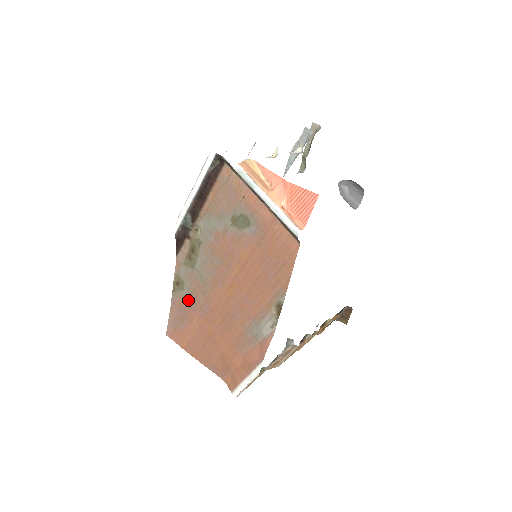
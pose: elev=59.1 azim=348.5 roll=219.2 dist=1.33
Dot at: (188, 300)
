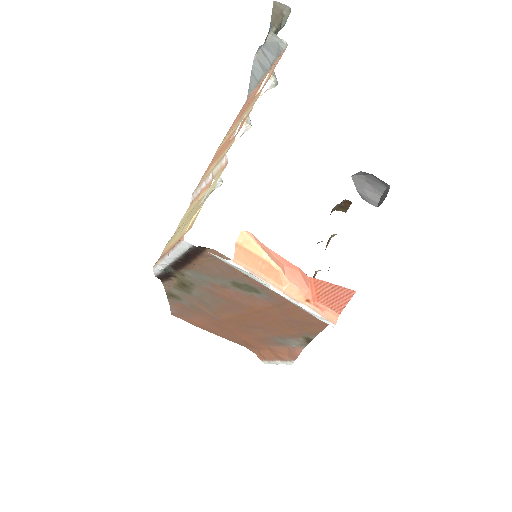
Dot at: (190, 307)
